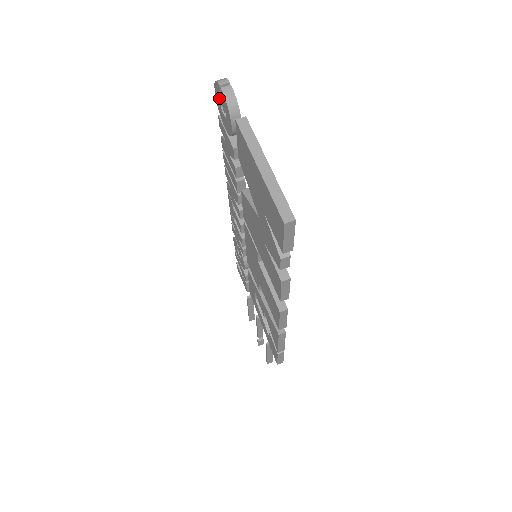
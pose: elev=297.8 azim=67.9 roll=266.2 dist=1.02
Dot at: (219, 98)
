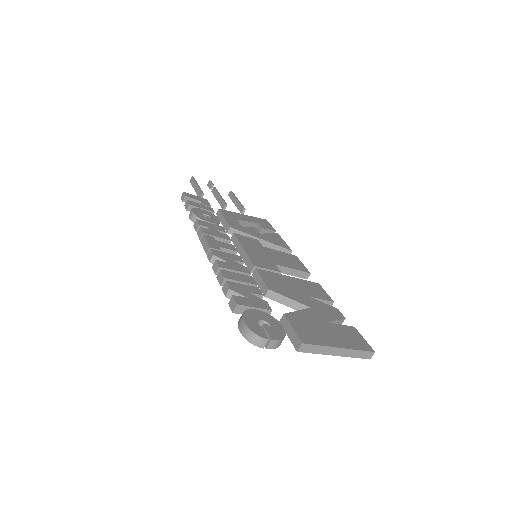
Dot at: occluded
